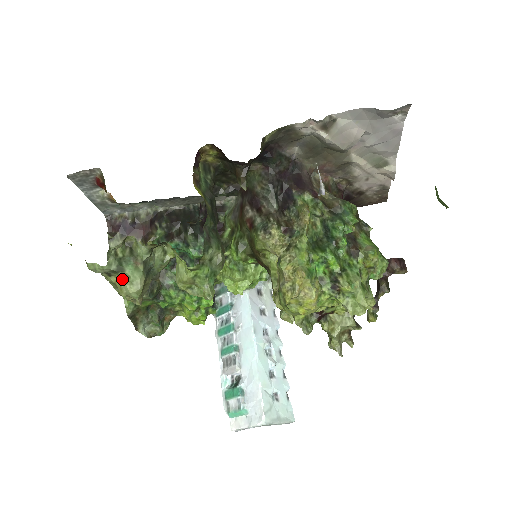
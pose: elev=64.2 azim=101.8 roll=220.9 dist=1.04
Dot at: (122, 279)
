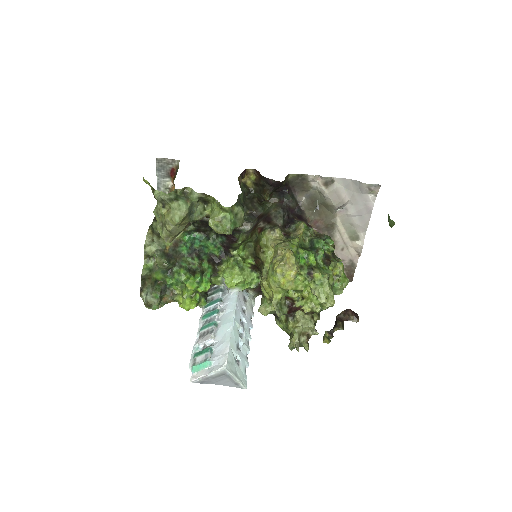
Dot at: (174, 206)
